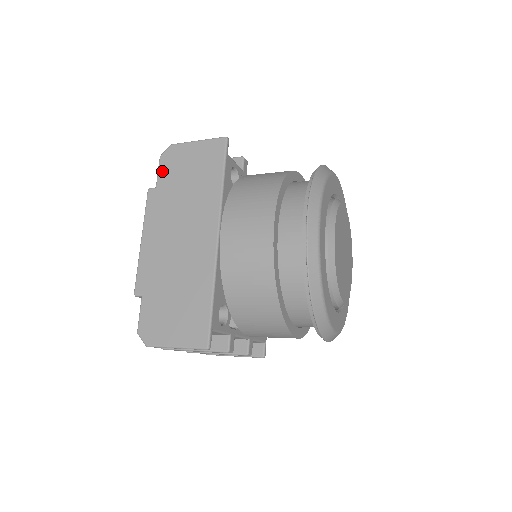
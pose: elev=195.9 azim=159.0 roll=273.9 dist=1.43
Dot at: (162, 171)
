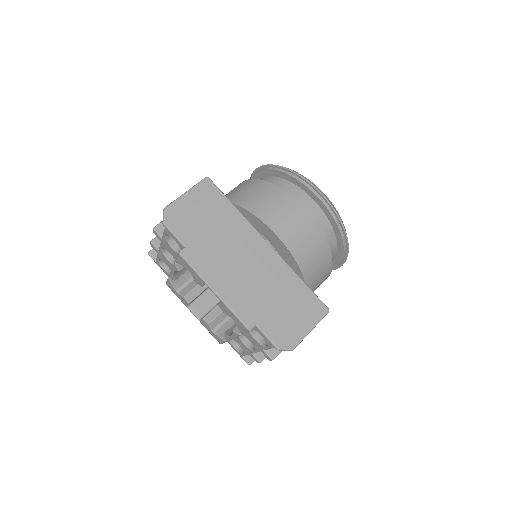
Dot at: (178, 232)
